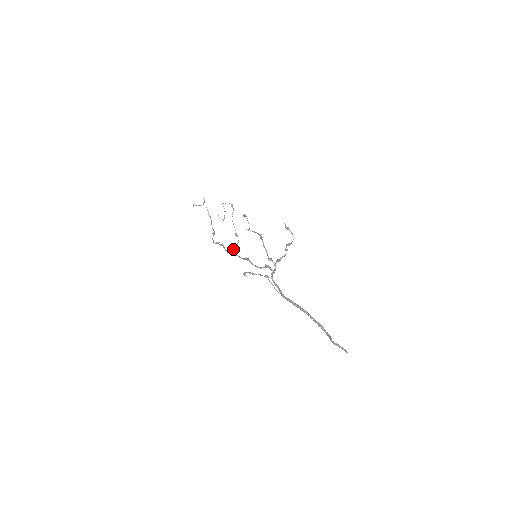
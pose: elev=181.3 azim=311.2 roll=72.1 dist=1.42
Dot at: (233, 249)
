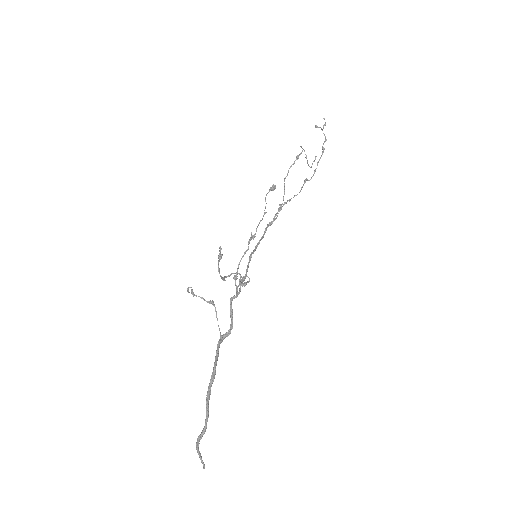
Dot at: (266, 227)
